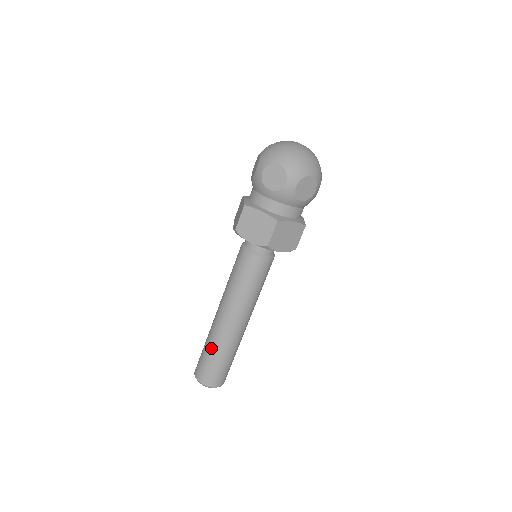
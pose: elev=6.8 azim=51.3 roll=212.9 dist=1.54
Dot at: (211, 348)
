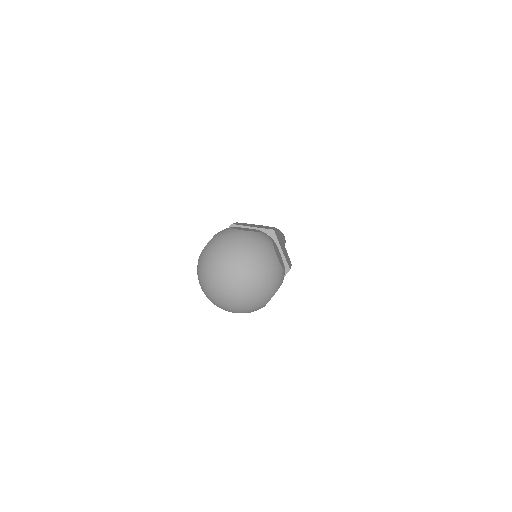
Dot at: occluded
